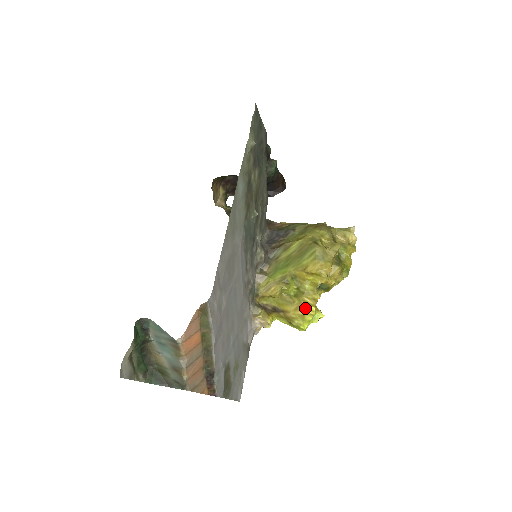
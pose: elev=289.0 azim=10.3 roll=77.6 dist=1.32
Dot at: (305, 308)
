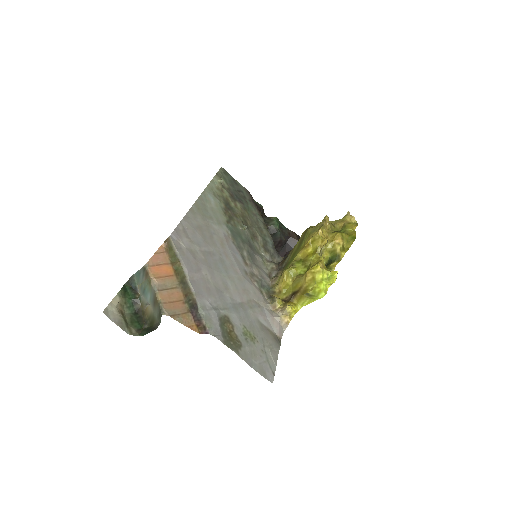
Dot at: (311, 270)
